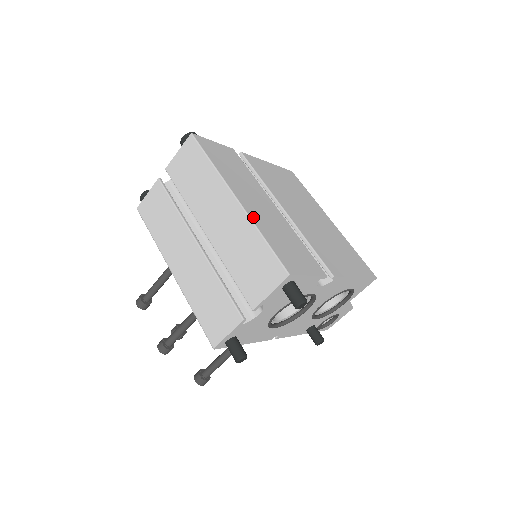
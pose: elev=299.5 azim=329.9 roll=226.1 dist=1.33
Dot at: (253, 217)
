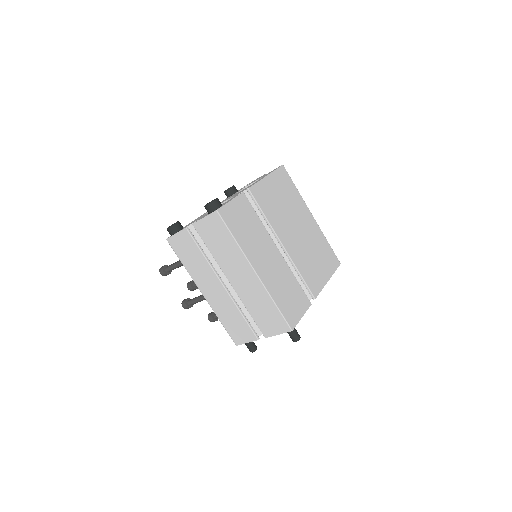
Dot at: (268, 286)
